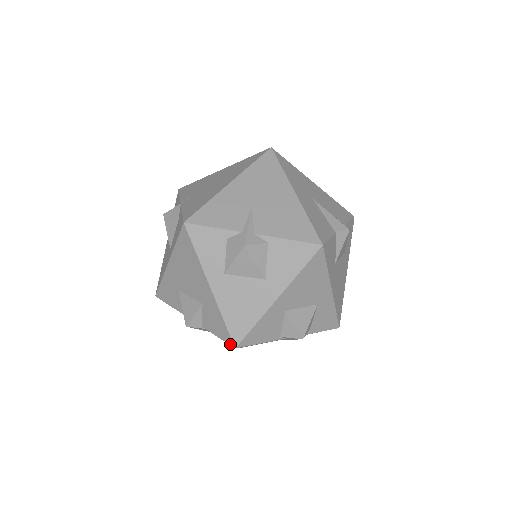
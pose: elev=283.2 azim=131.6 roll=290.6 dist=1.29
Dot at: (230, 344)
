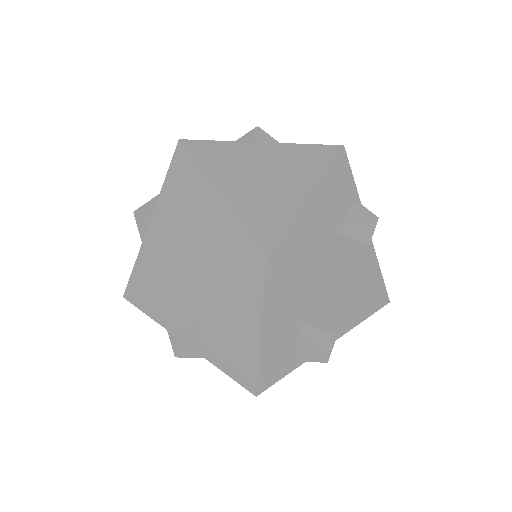
Dot at: occluded
